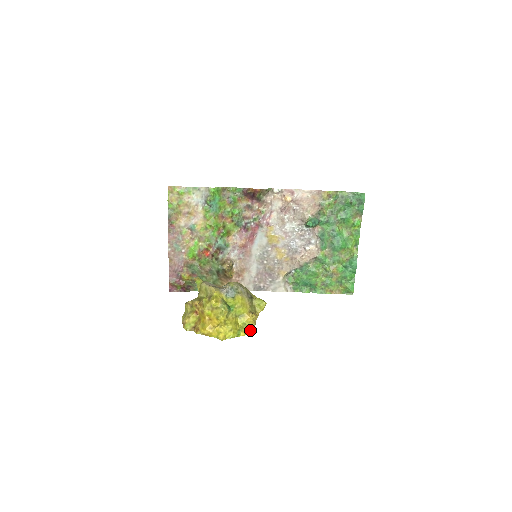
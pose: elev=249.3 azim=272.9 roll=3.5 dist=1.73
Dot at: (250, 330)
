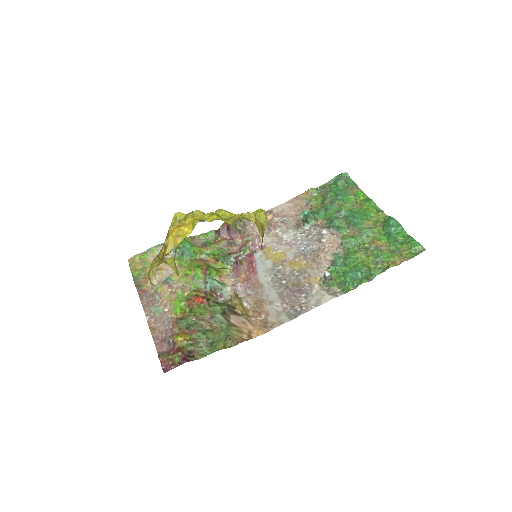
Dot at: occluded
